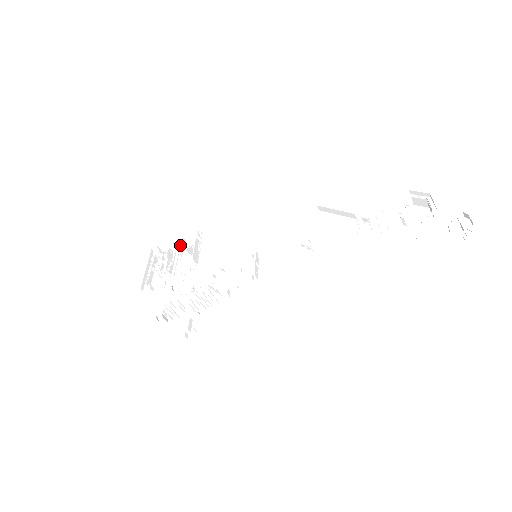
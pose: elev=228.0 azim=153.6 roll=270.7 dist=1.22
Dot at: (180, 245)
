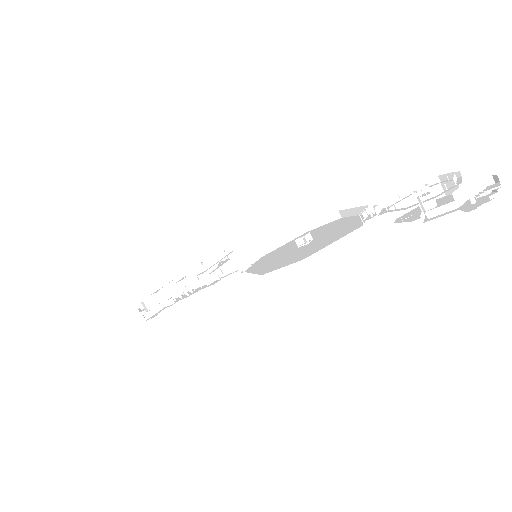
Dot at: occluded
